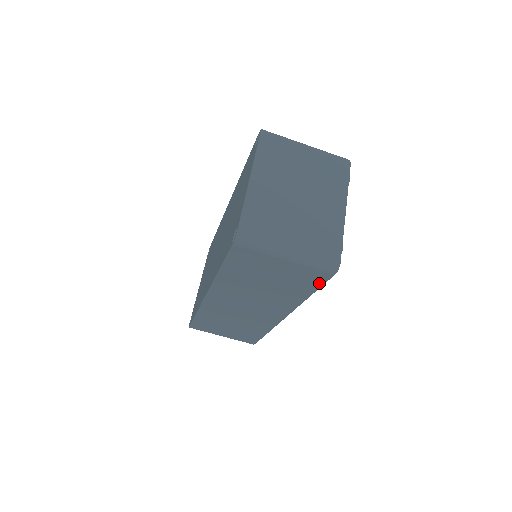
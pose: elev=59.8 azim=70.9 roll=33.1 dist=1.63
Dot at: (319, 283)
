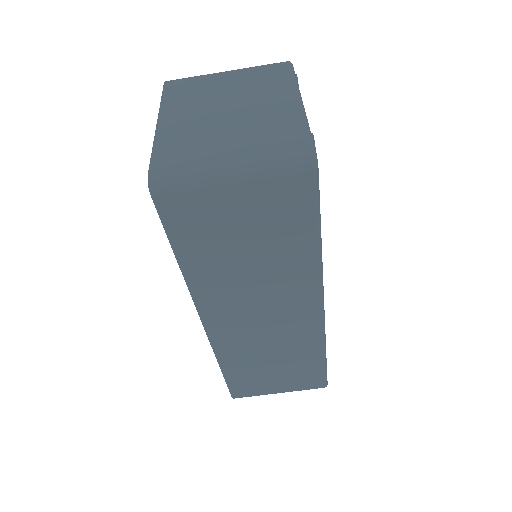
Dot at: (310, 205)
